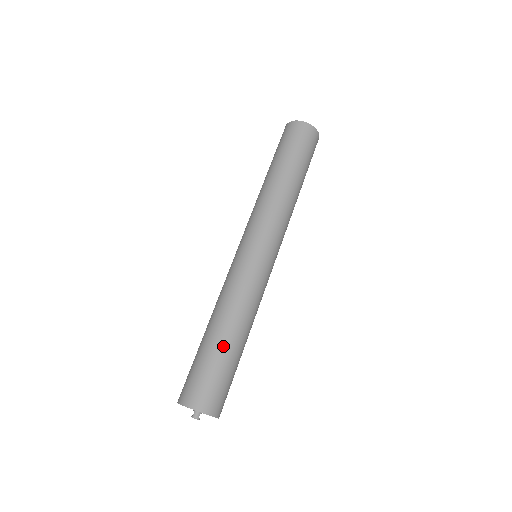
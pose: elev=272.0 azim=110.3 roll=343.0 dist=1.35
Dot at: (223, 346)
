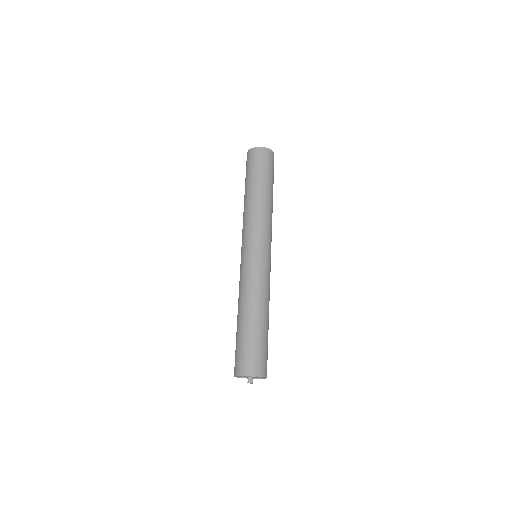
Dot at: (253, 326)
